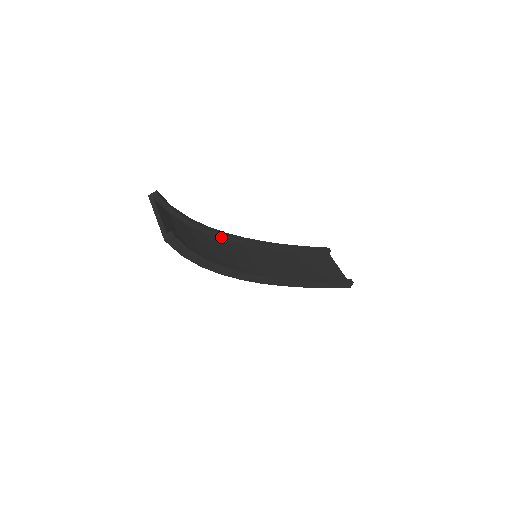
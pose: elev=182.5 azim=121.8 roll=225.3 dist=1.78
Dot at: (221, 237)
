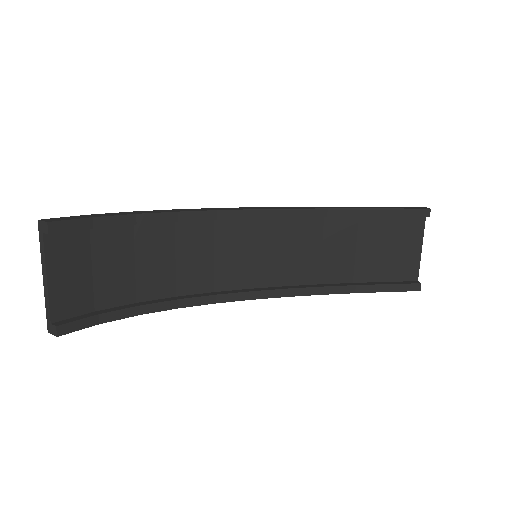
Dot at: (205, 219)
